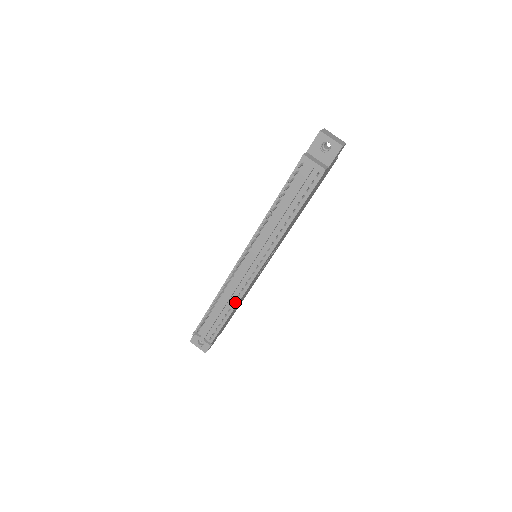
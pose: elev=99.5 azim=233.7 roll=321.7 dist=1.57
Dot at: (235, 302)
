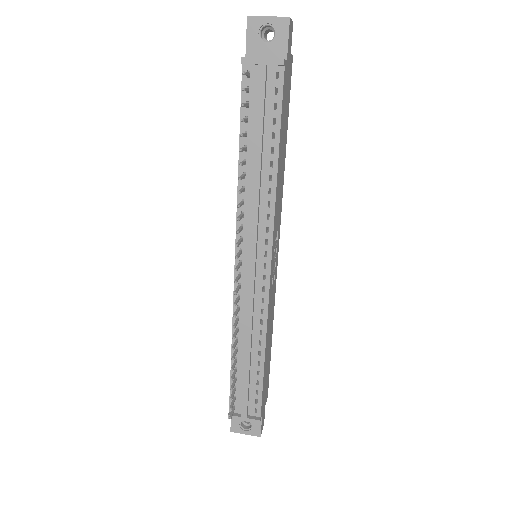
Dot at: (261, 336)
